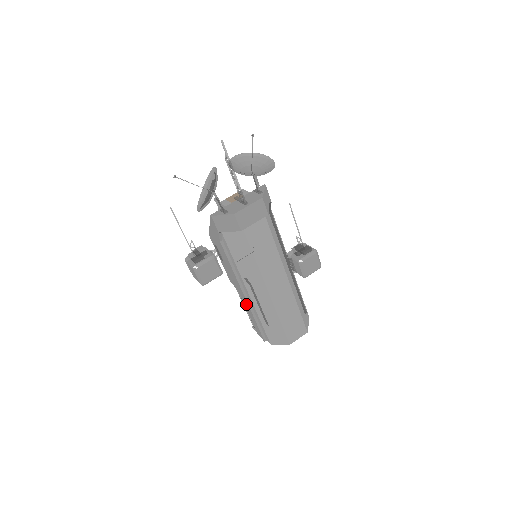
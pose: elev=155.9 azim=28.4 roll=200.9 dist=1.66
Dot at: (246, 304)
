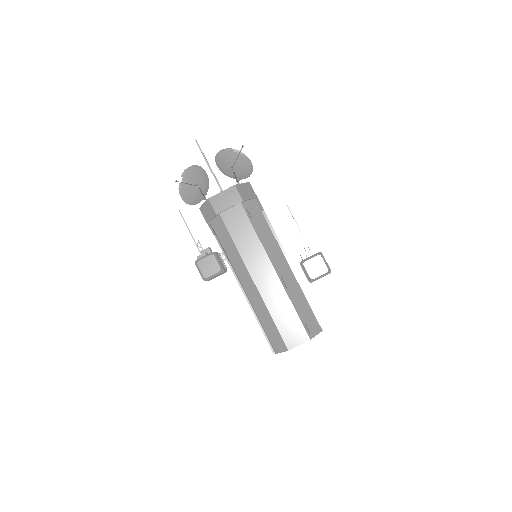
Dot at: occluded
